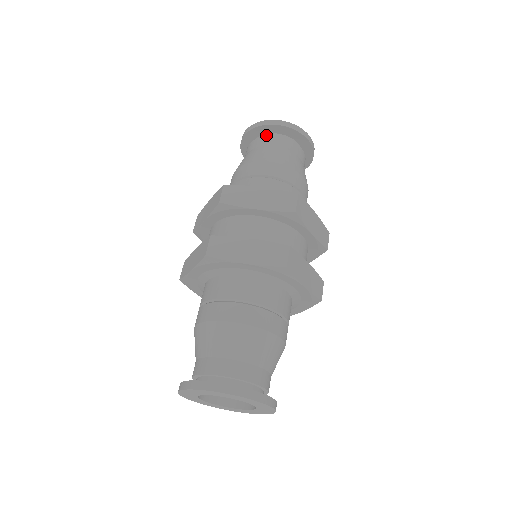
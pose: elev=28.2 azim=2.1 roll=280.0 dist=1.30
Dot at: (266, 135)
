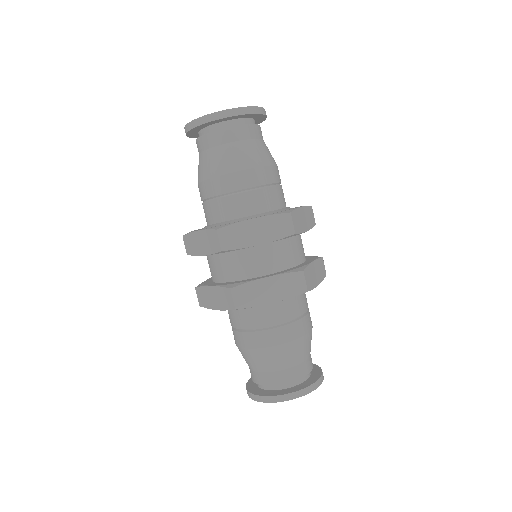
Dot at: occluded
